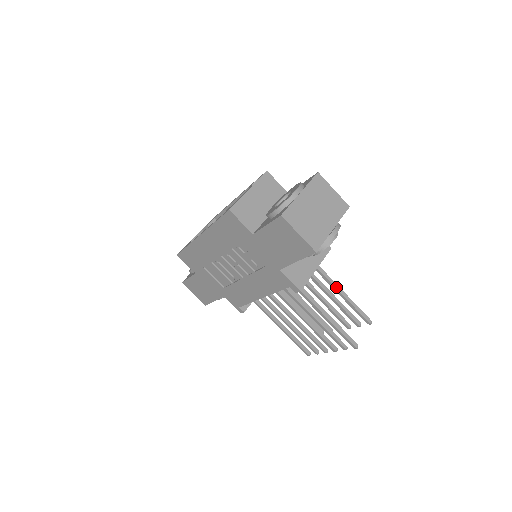
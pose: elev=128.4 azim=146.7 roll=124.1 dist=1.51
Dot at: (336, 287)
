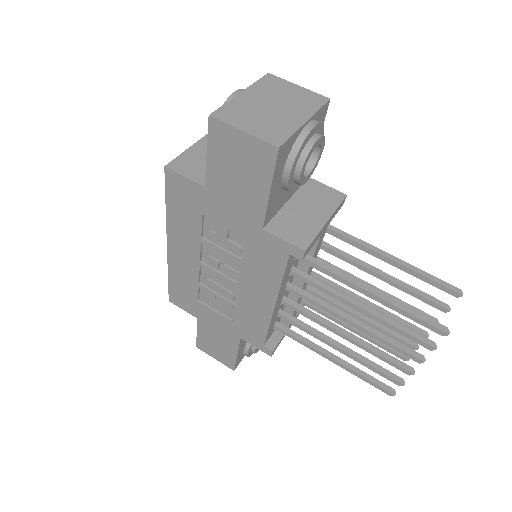
Dot at: (378, 252)
